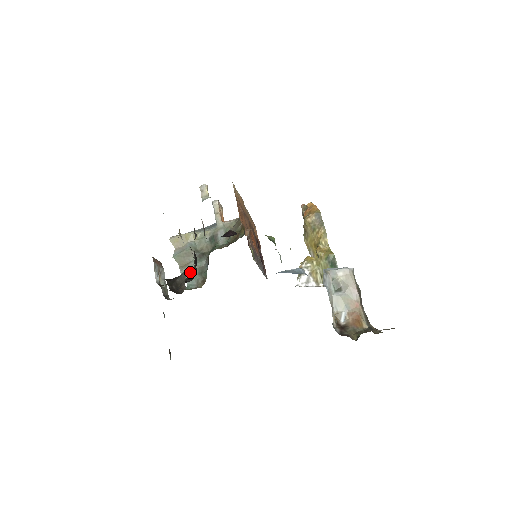
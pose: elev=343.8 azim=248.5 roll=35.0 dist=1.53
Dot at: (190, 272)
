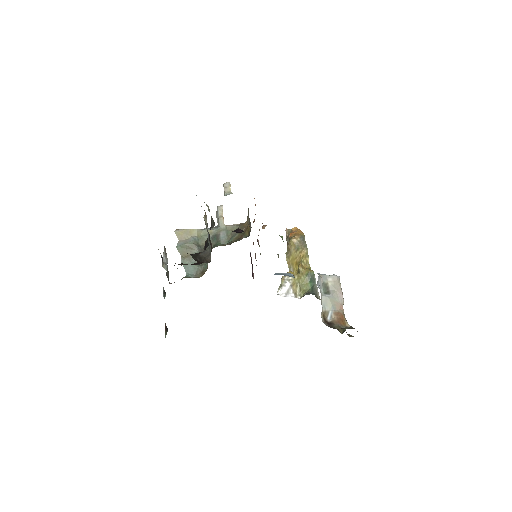
Dot at: (190, 263)
